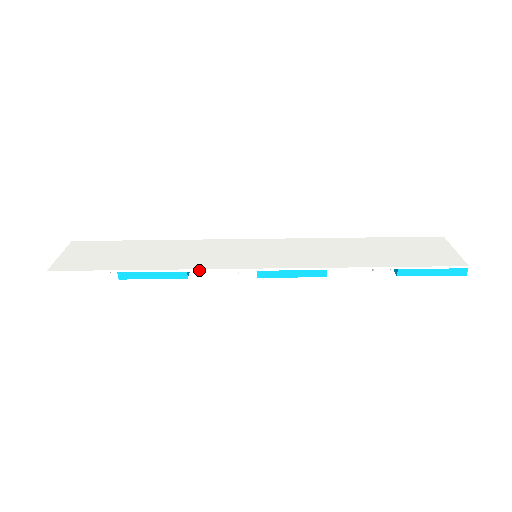
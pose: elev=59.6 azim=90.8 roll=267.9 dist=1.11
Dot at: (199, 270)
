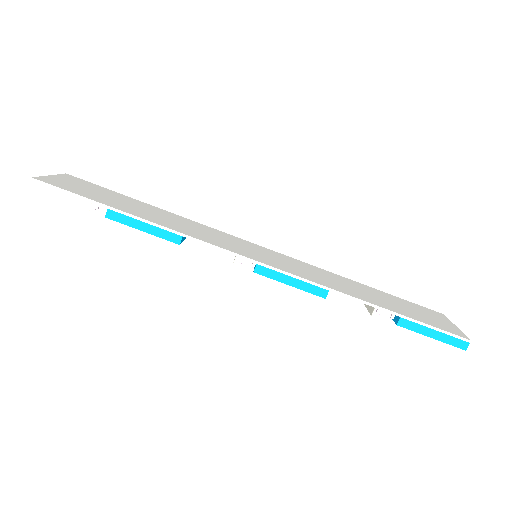
Dot at: (196, 240)
